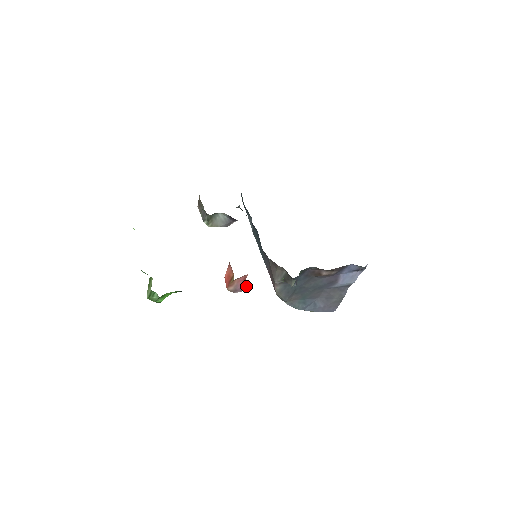
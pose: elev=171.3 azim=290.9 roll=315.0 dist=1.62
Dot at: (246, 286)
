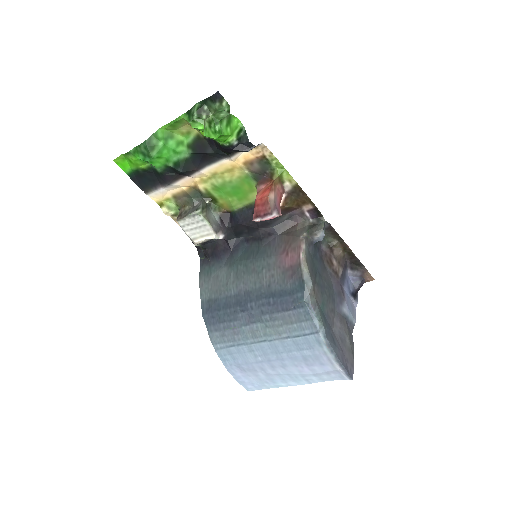
Dot at: (281, 214)
